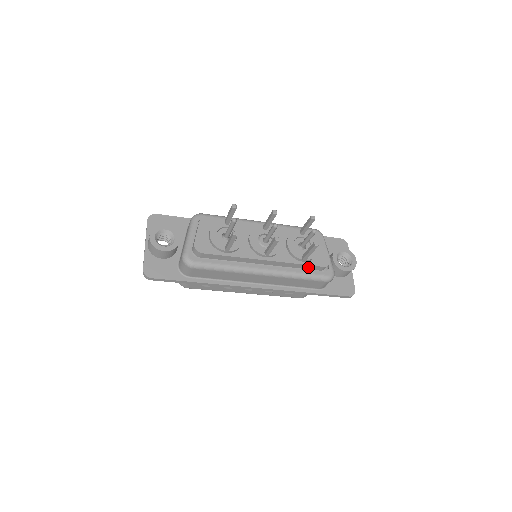
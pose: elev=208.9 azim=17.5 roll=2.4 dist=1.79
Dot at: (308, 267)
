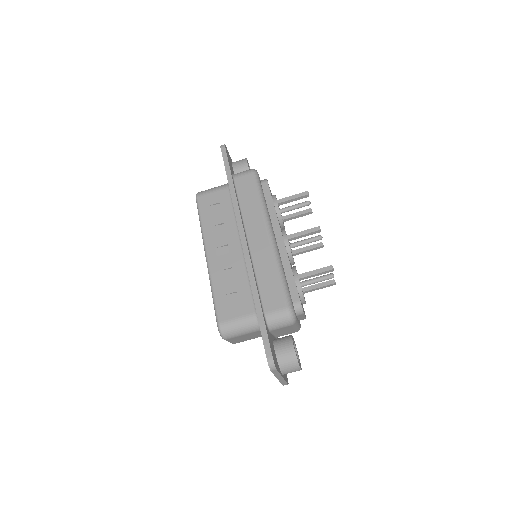
Dot at: (290, 286)
